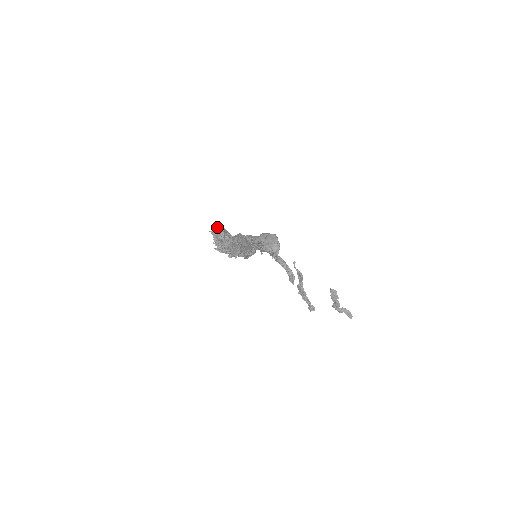
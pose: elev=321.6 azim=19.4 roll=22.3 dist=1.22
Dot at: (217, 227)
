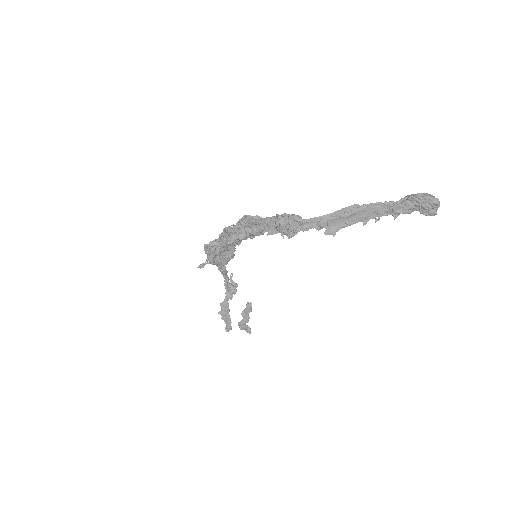
Dot at: (252, 217)
